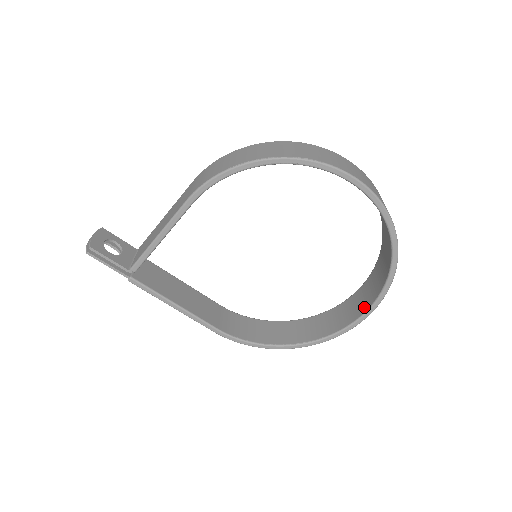
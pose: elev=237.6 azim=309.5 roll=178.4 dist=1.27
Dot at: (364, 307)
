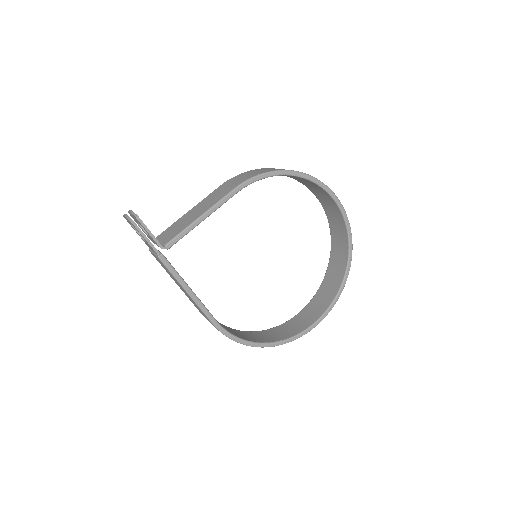
Dot at: (322, 310)
